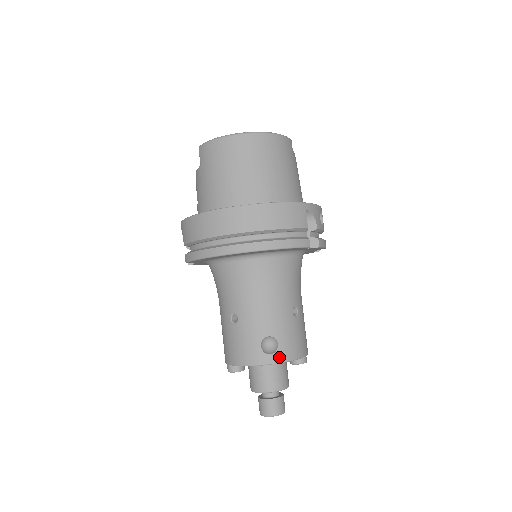
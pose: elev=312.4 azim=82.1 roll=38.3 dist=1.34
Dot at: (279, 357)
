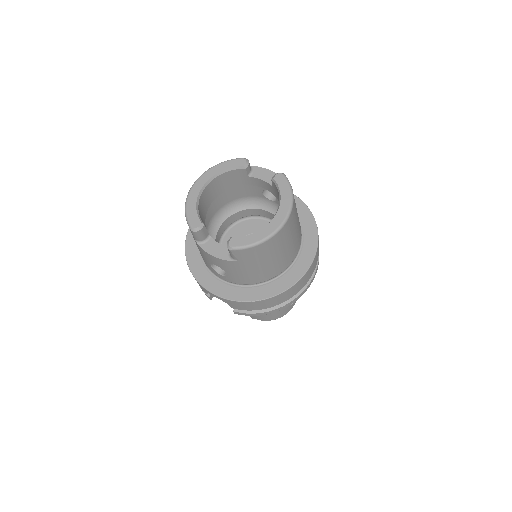
Dot at: occluded
